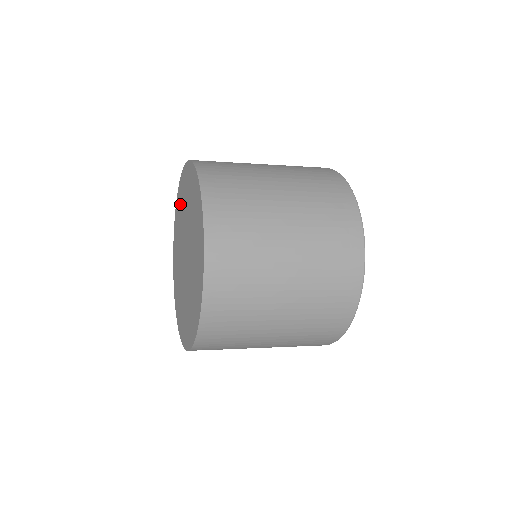
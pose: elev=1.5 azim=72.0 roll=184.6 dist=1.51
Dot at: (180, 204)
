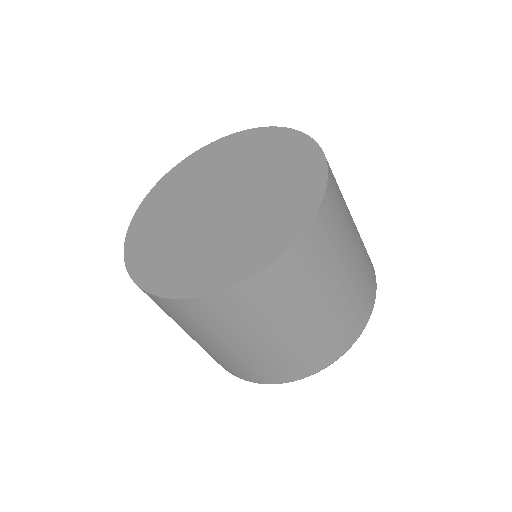
Dot at: (157, 210)
